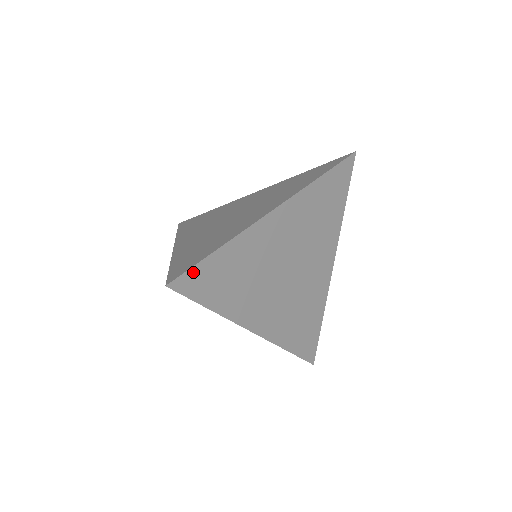
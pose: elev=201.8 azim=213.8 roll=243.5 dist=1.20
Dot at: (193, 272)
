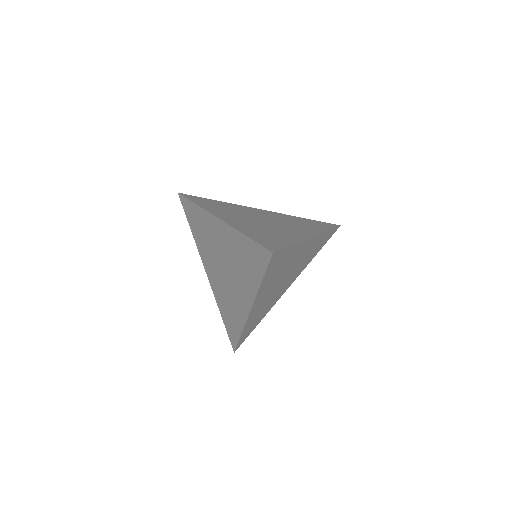
Dot at: (281, 252)
